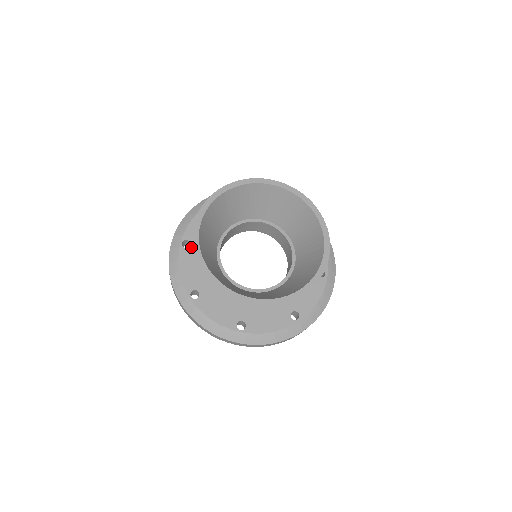
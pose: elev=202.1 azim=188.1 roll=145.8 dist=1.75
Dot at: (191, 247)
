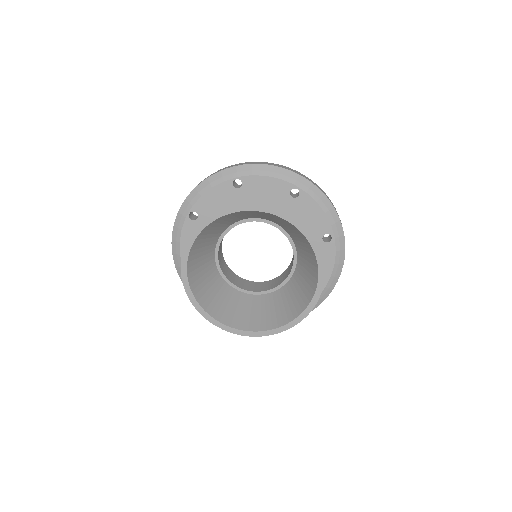
Dot at: (197, 221)
